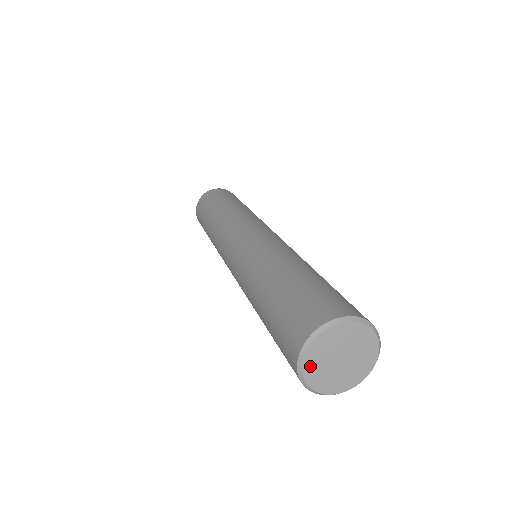
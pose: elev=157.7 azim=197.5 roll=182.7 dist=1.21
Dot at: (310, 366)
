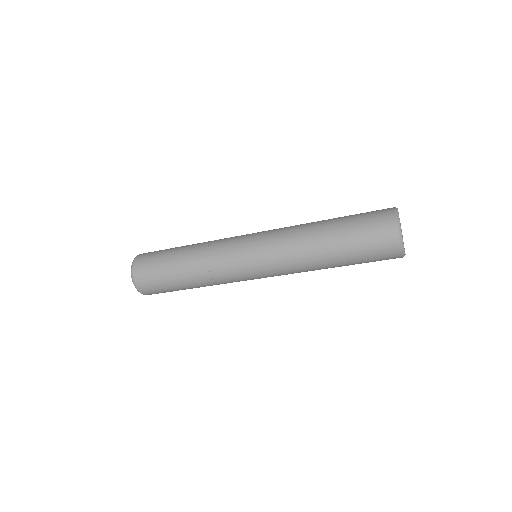
Dot at: (401, 232)
